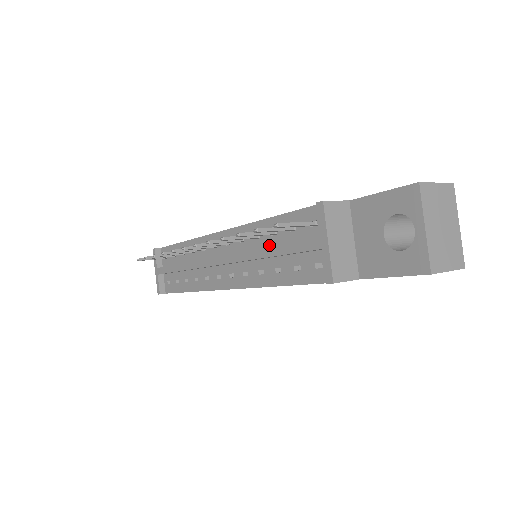
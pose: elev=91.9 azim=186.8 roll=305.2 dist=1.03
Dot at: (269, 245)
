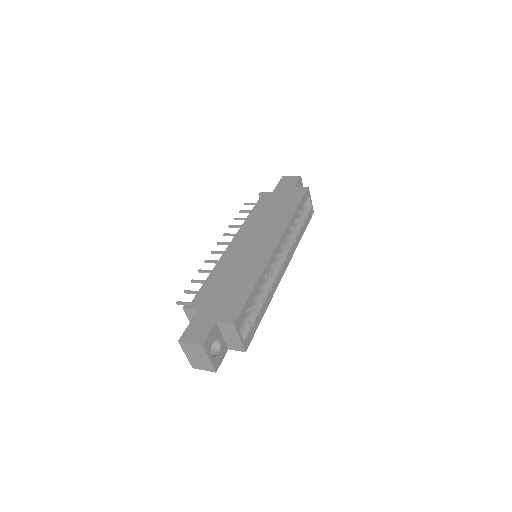
Dot at: occluded
